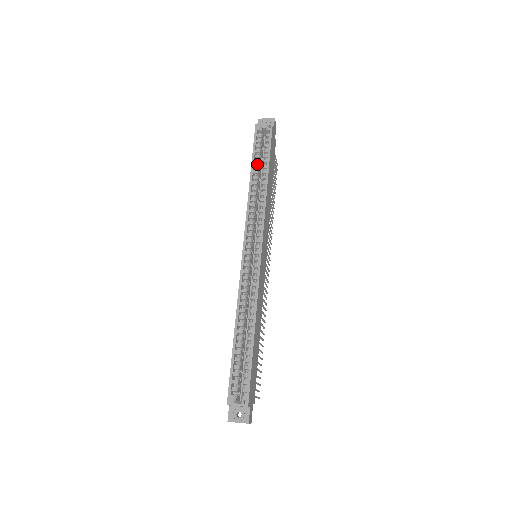
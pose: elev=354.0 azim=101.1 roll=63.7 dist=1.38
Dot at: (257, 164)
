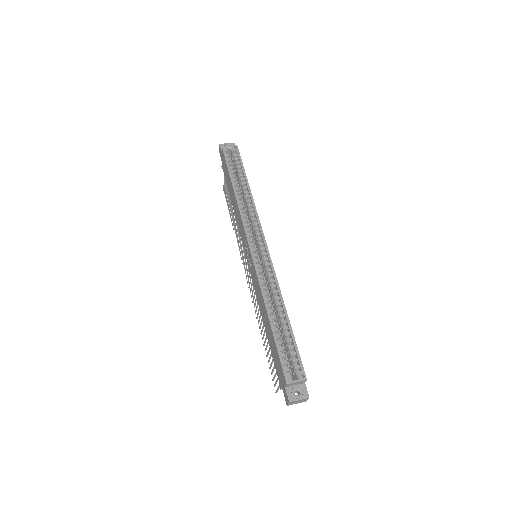
Dot at: (234, 178)
